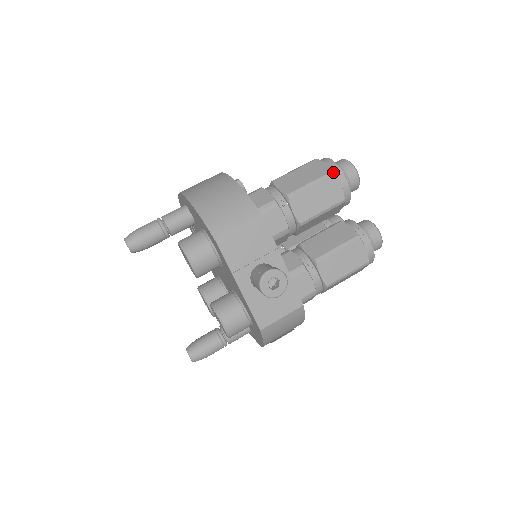
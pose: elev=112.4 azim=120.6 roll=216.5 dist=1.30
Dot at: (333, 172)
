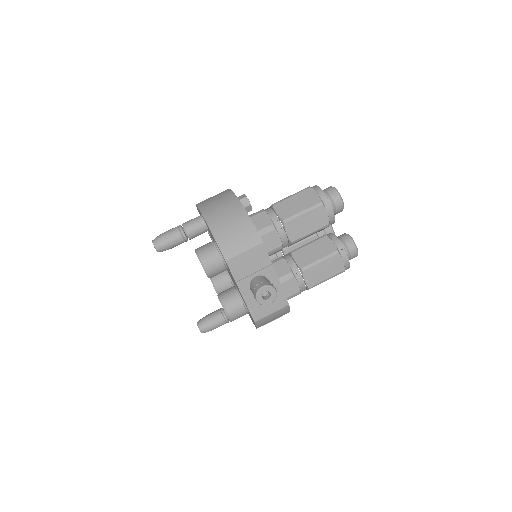
Dot at: (322, 203)
